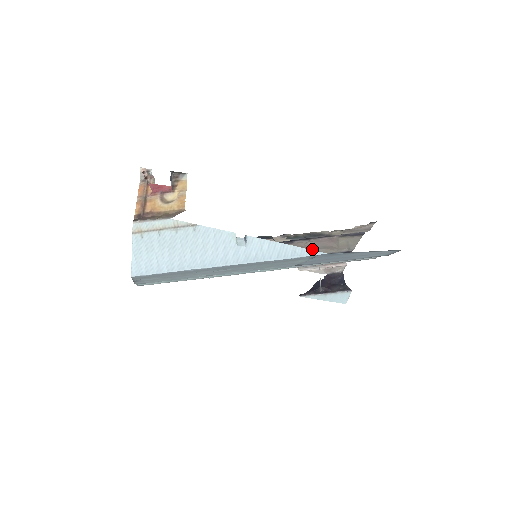
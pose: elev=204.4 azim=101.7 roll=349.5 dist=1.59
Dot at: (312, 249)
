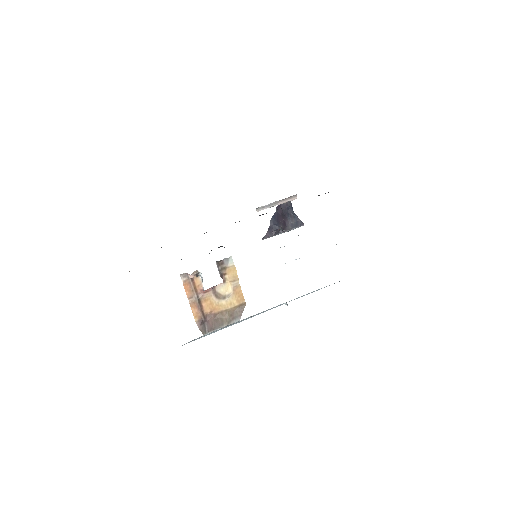
Dot at: occluded
